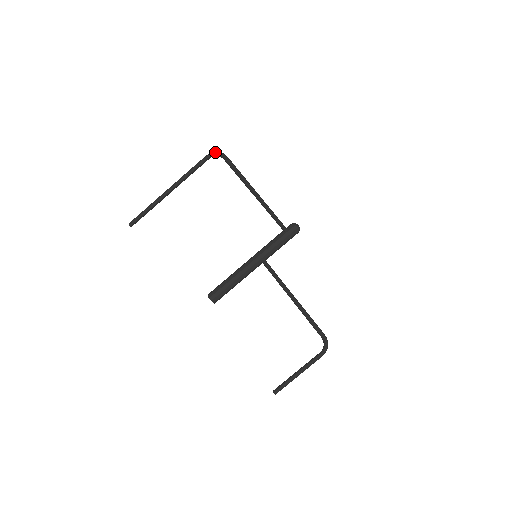
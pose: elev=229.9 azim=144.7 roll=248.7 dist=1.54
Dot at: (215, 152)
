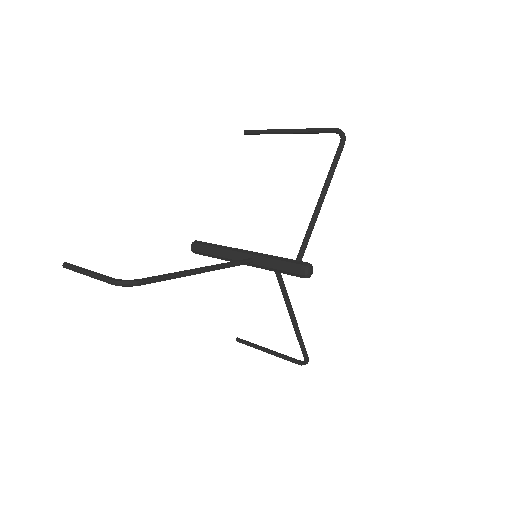
Dot at: occluded
